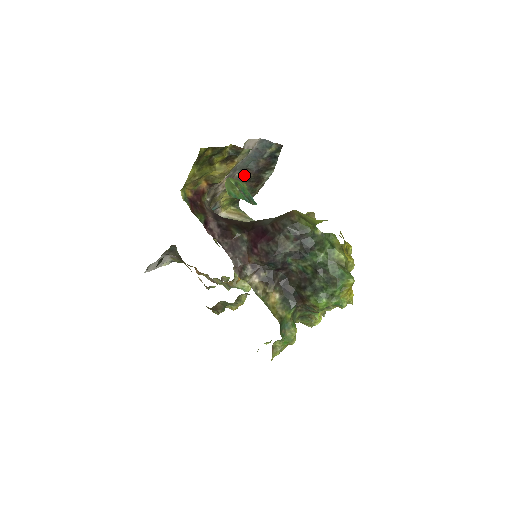
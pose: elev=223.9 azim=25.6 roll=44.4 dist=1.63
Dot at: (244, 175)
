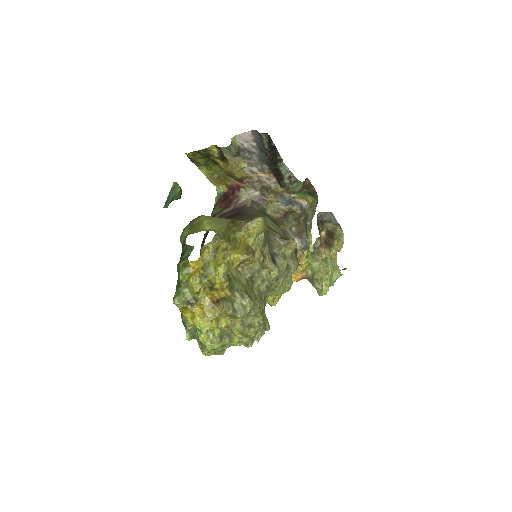
Dot at: occluded
